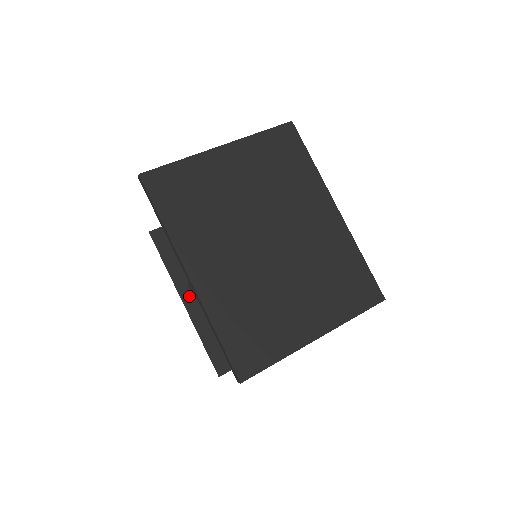
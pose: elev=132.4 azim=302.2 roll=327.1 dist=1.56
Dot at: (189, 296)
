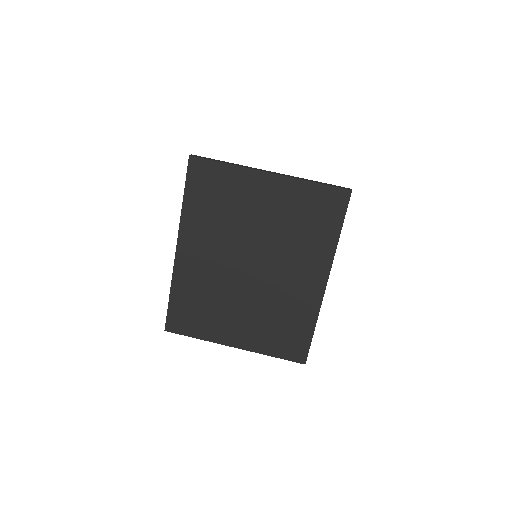
Dot at: occluded
